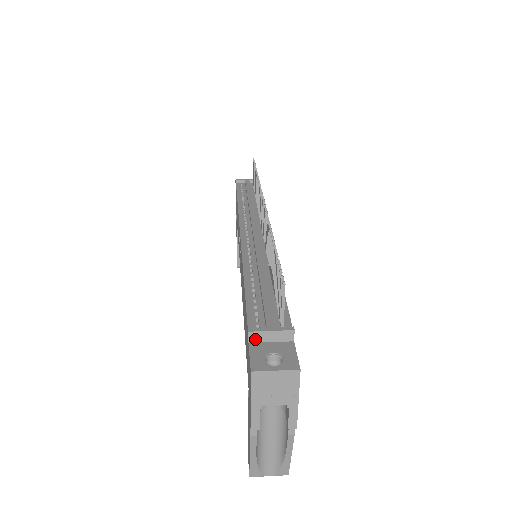
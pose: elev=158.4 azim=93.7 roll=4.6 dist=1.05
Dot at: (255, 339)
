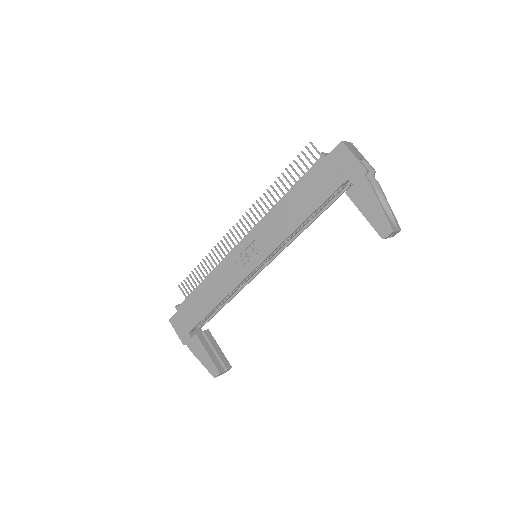
Dot at: (326, 156)
